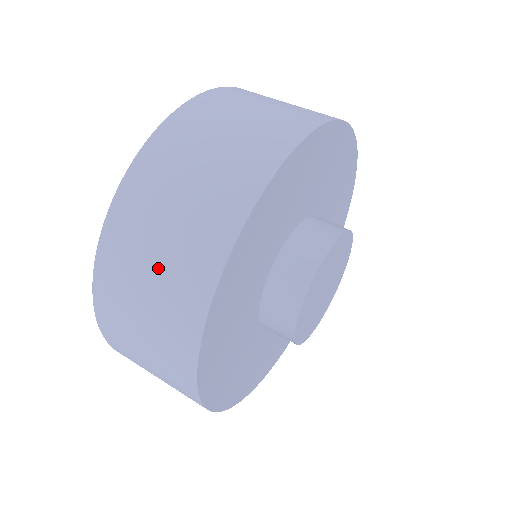
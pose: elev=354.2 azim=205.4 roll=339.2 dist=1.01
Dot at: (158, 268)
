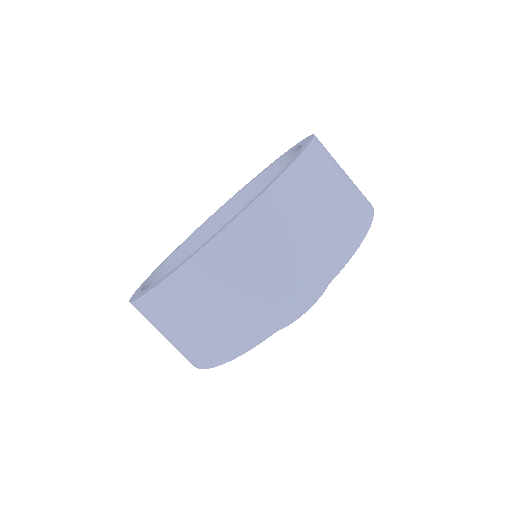
Dot at: (236, 300)
